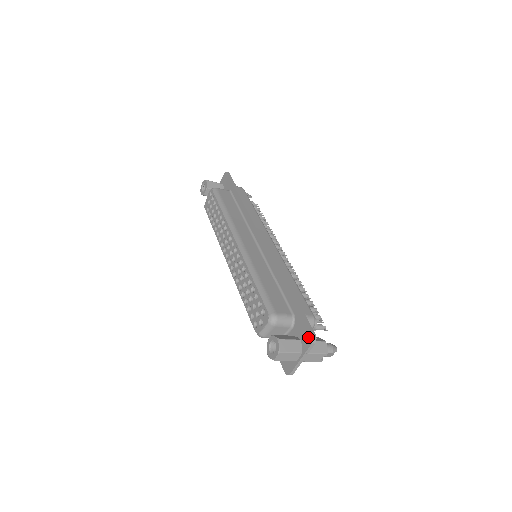
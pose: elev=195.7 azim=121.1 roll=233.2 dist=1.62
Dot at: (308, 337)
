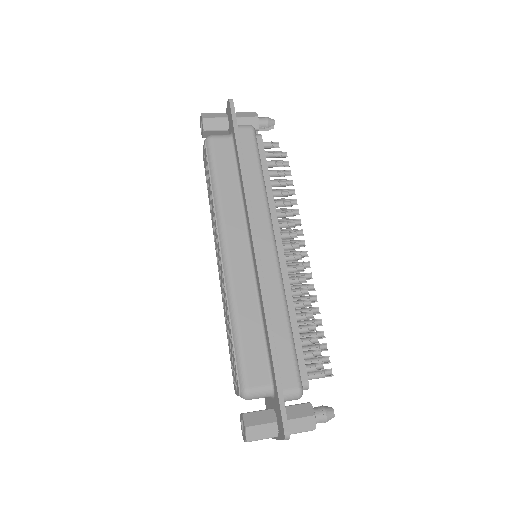
Dot at: (281, 429)
